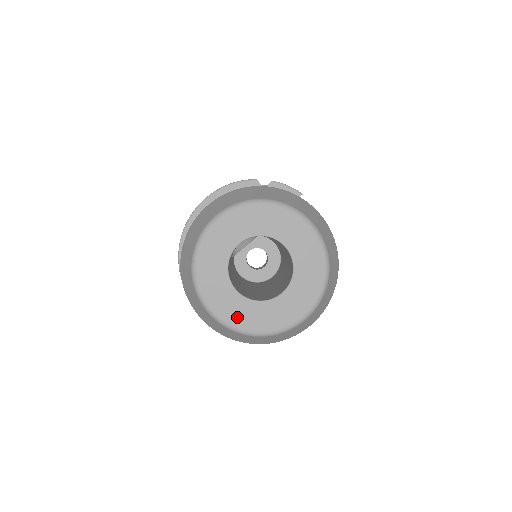
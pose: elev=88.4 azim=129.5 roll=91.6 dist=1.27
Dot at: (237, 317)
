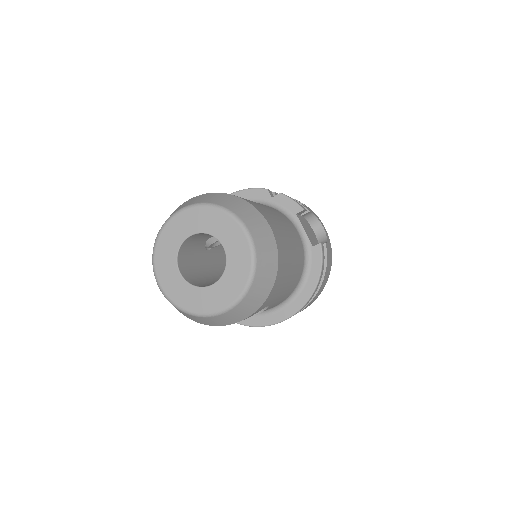
Dot at: (176, 294)
